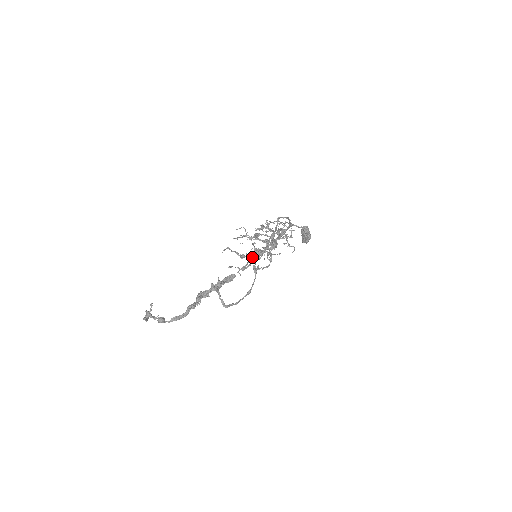
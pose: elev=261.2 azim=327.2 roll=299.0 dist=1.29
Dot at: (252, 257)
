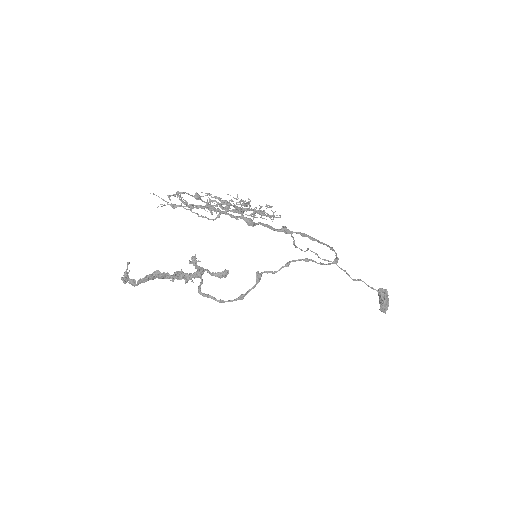
Dot at: occluded
